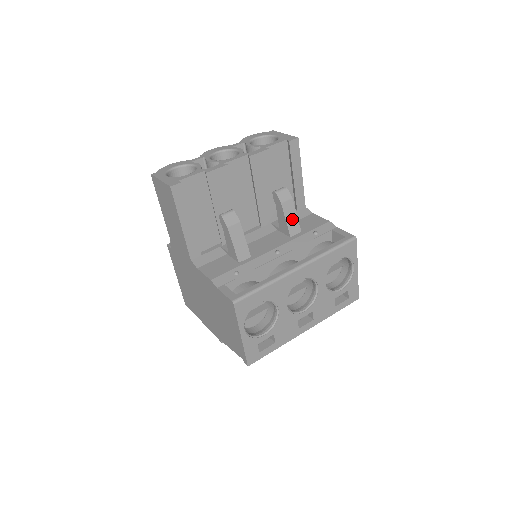
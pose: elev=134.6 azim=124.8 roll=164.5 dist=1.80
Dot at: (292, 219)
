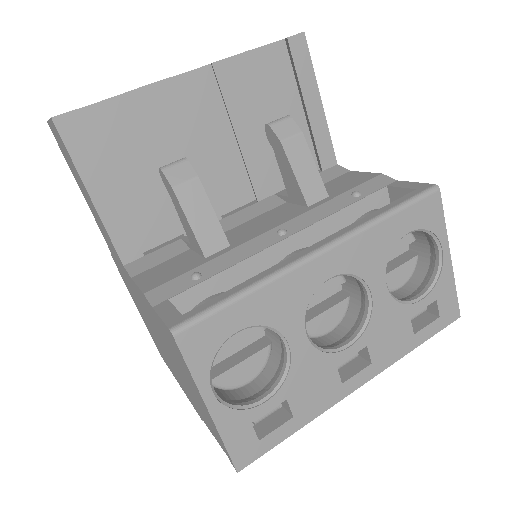
Dot at: (307, 172)
